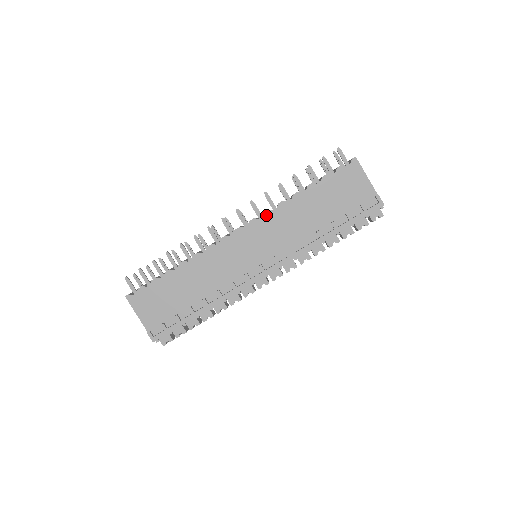
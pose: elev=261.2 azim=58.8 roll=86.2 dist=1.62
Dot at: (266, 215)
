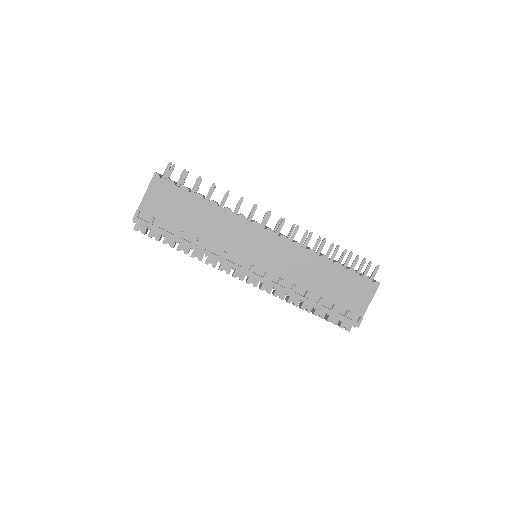
Dot at: (295, 245)
